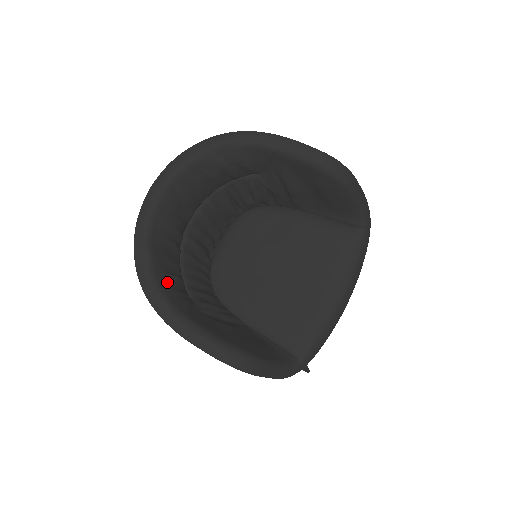
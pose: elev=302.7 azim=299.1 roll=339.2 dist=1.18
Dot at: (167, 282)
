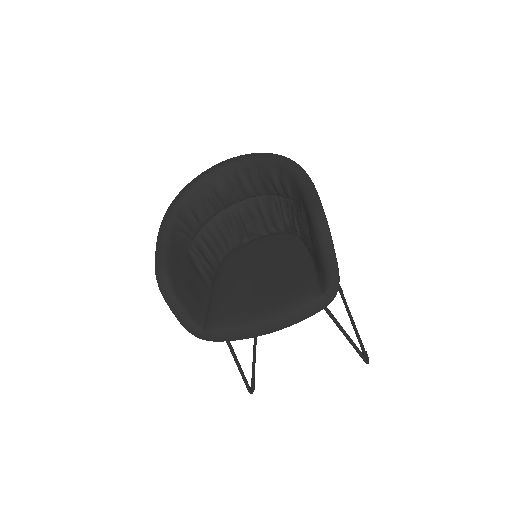
Dot at: (185, 213)
